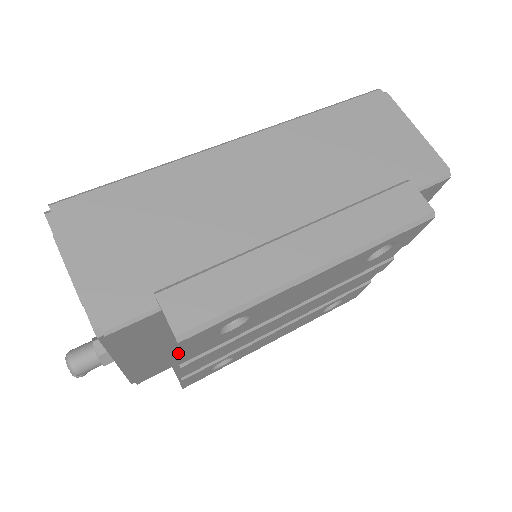
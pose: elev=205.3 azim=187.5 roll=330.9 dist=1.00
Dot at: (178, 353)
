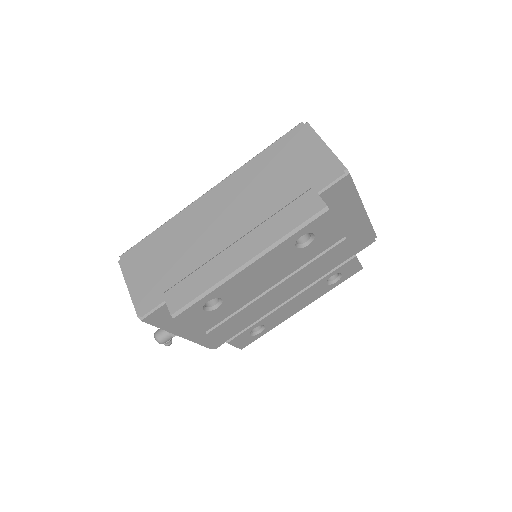
Dot at: (187, 324)
